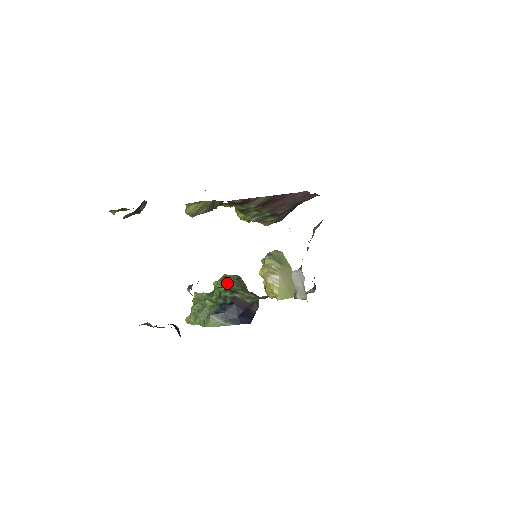
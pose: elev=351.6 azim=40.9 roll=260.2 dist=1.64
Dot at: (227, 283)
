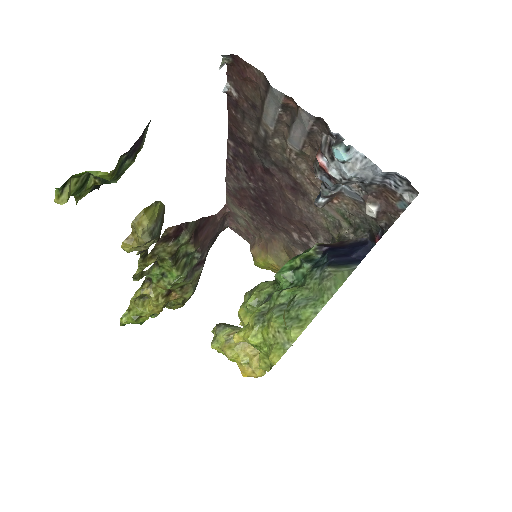
Dot at: (270, 281)
